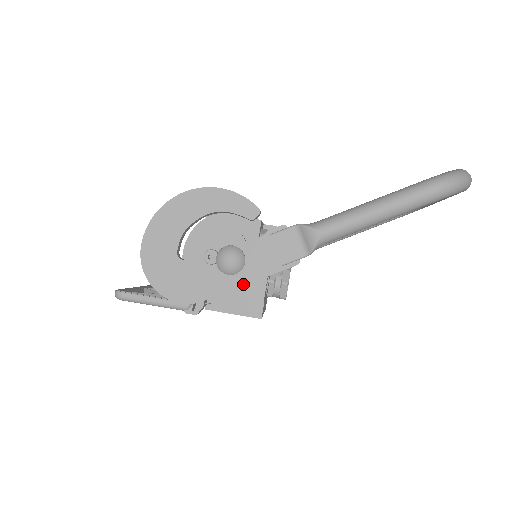
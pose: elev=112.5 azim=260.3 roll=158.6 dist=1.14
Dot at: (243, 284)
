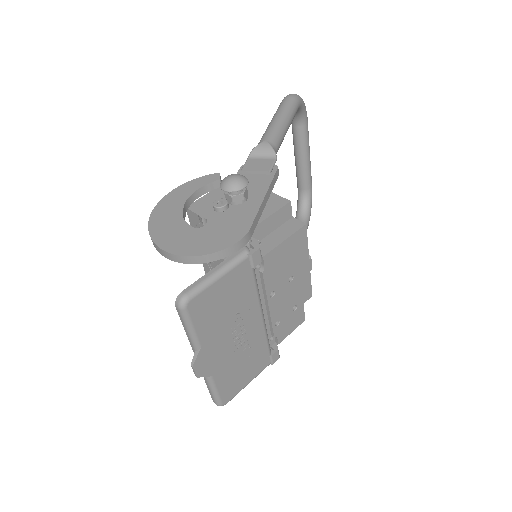
Dot at: (262, 199)
